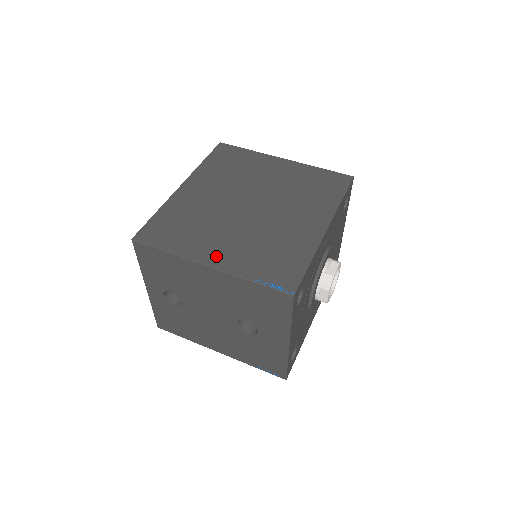
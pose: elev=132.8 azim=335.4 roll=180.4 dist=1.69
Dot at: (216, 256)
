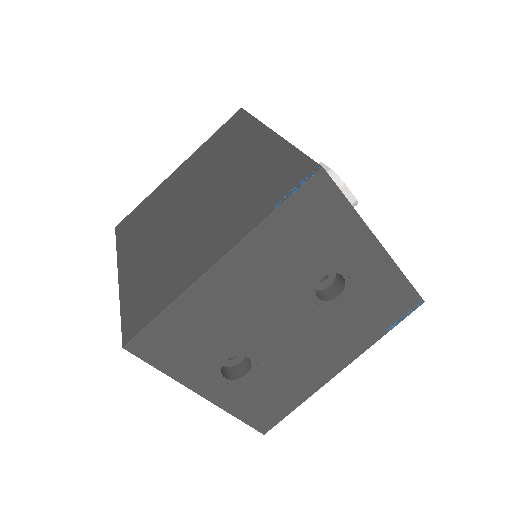
Dot at: (216, 249)
